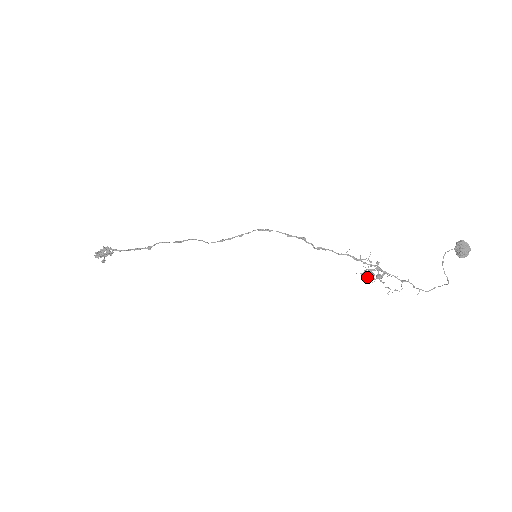
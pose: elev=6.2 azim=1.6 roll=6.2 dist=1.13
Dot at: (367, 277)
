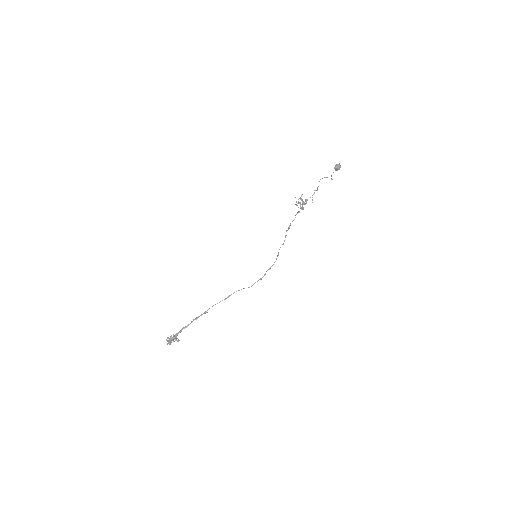
Dot at: occluded
